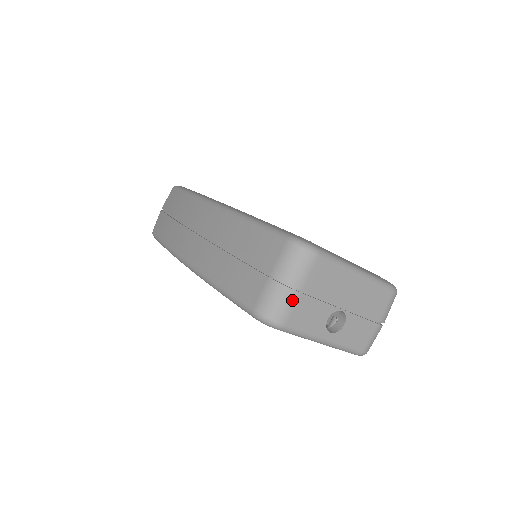
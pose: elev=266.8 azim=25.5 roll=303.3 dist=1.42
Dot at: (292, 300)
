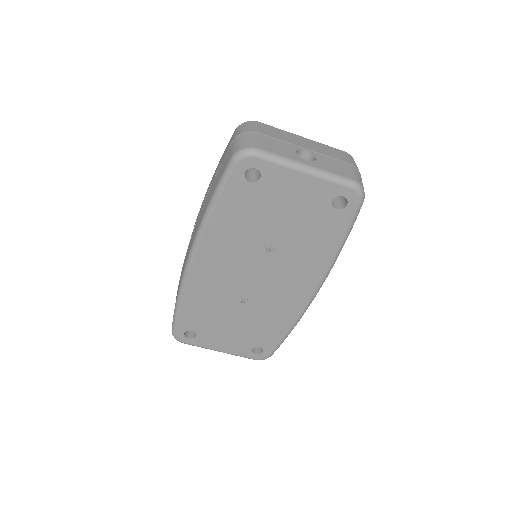
Dot at: (253, 137)
